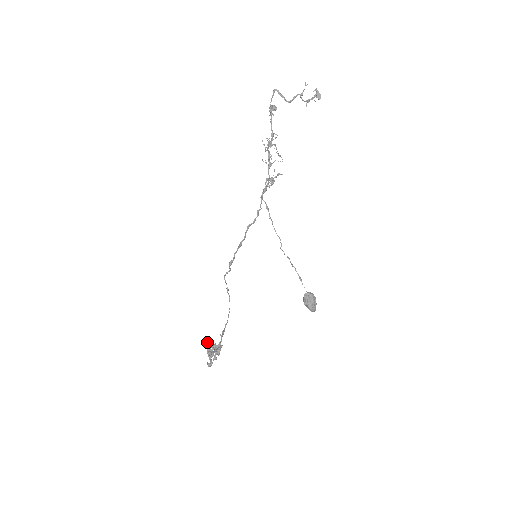
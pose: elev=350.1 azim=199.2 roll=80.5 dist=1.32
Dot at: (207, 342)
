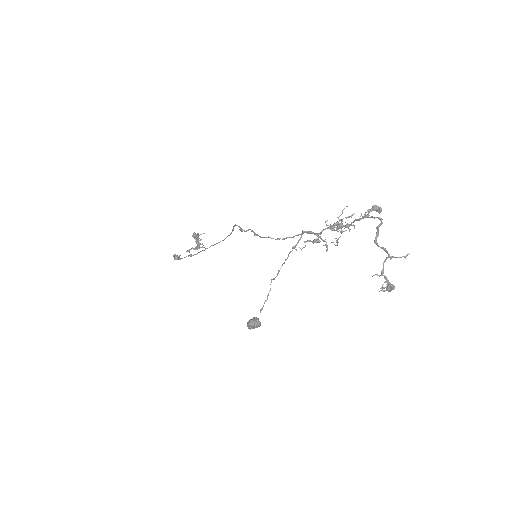
Dot at: occluded
